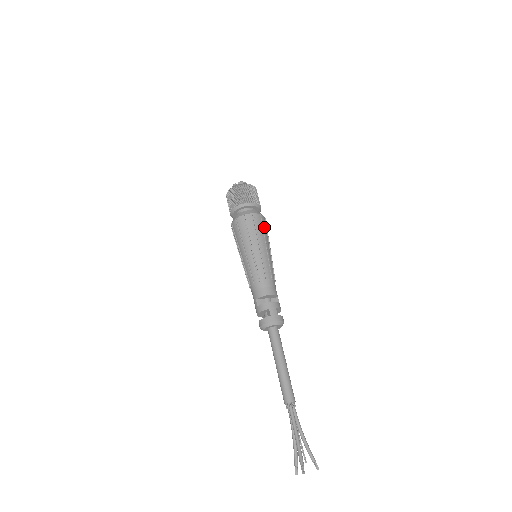
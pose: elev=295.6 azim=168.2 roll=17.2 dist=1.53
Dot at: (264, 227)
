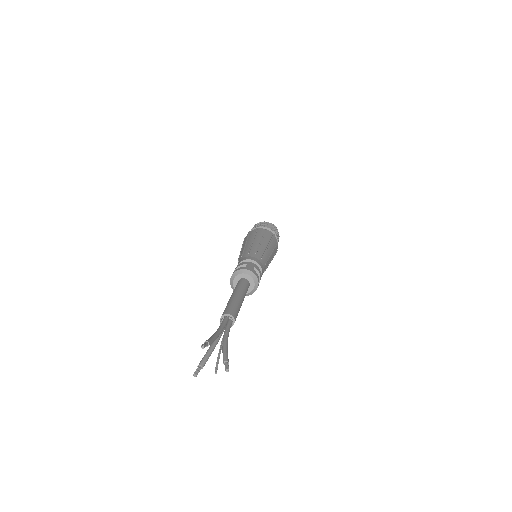
Dot at: (273, 241)
